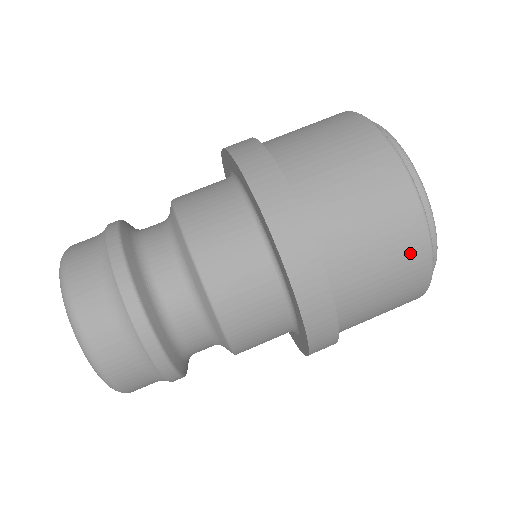
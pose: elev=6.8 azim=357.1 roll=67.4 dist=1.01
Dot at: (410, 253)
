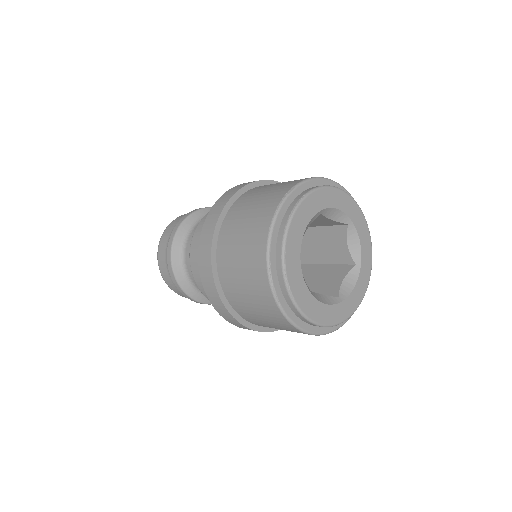
Dot at: (259, 286)
